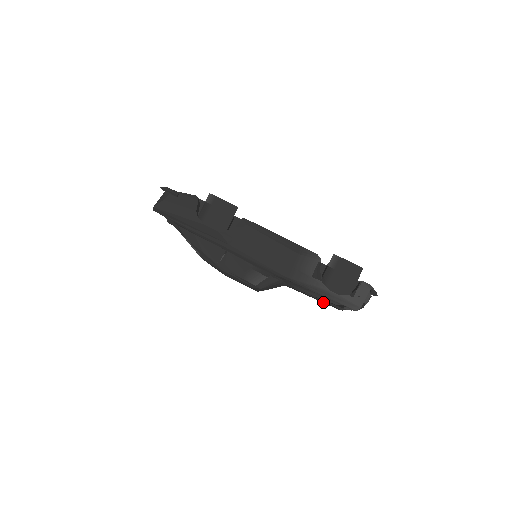
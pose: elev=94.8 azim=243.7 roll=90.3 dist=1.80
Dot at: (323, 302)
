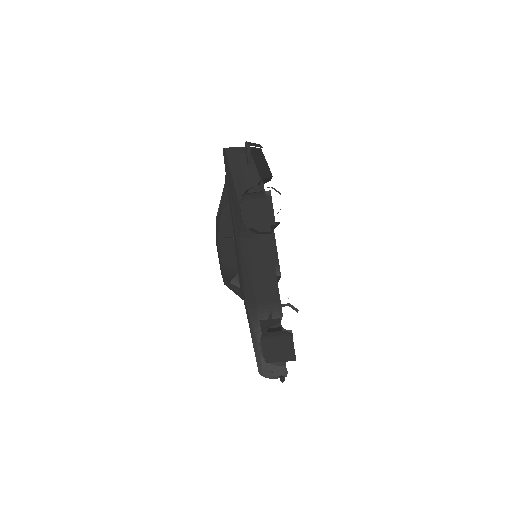
Dot at: occluded
